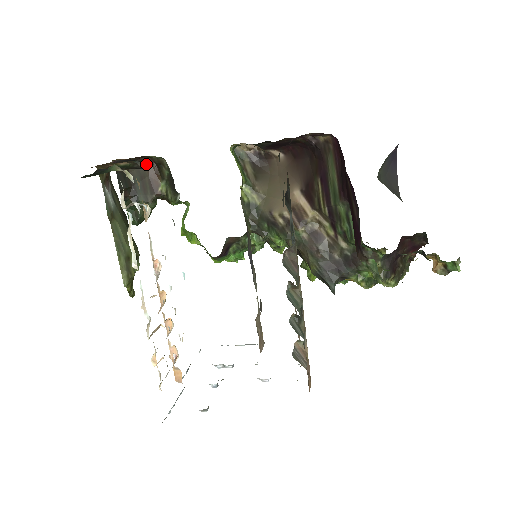
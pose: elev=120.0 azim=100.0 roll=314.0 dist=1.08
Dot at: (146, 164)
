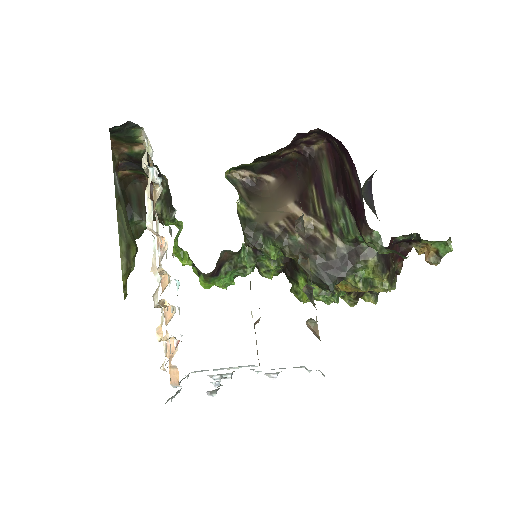
Dot at: occluded
